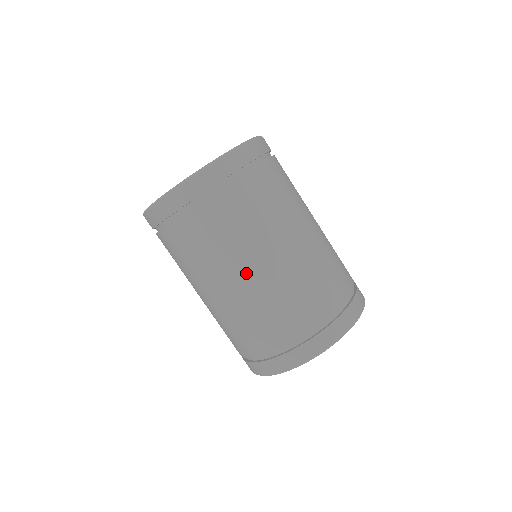
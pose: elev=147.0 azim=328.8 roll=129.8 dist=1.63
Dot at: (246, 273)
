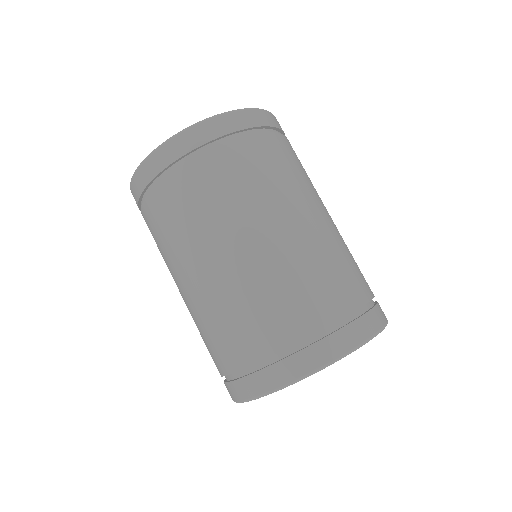
Dot at: (240, 246)
